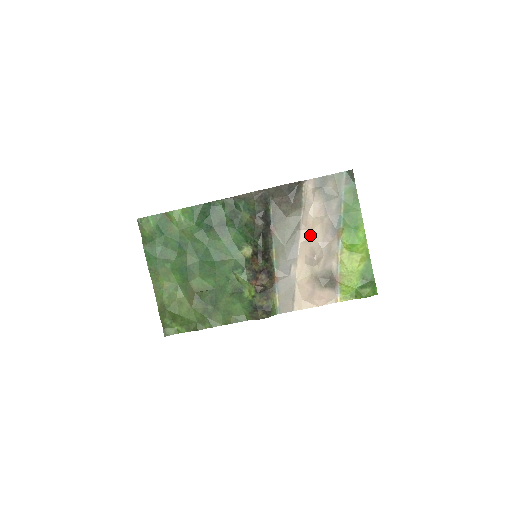
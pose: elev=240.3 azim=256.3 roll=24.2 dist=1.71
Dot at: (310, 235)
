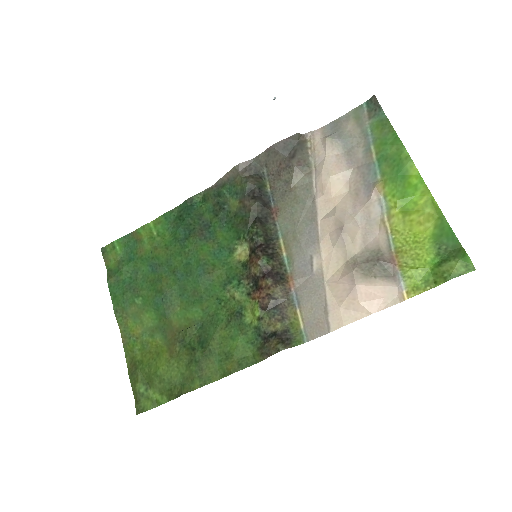
Dot at: (332, 204)
